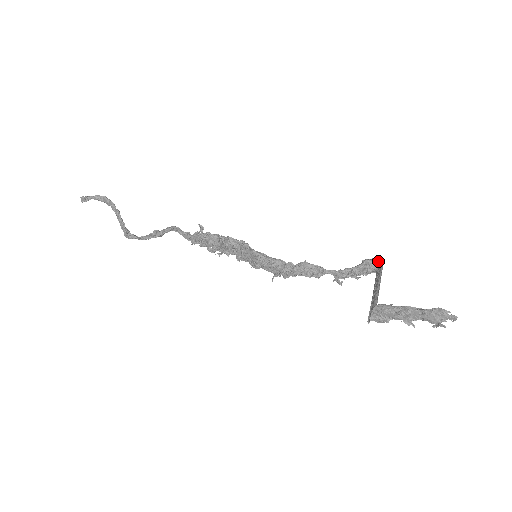
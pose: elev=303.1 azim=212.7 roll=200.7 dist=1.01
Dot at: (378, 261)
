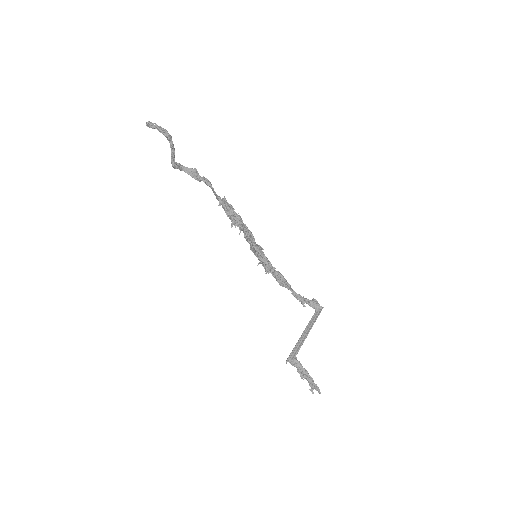
Dot at: (320, 307)
